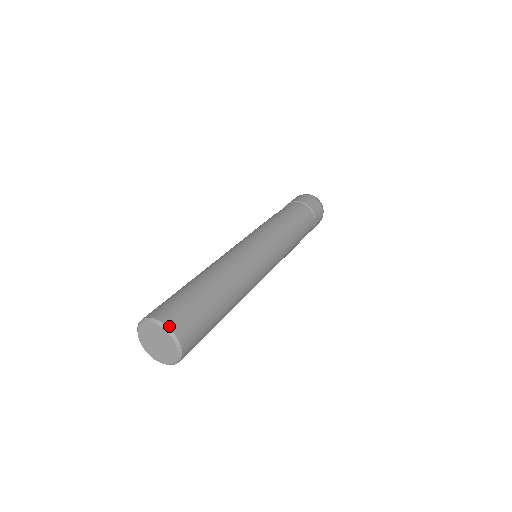
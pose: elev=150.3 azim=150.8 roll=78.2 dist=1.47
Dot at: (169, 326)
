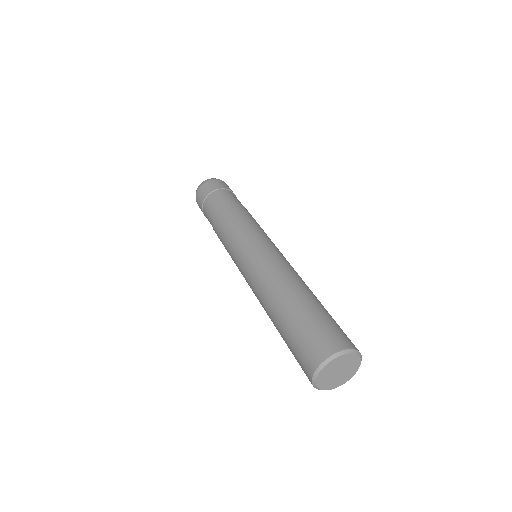
Dot at: (335, 352)
